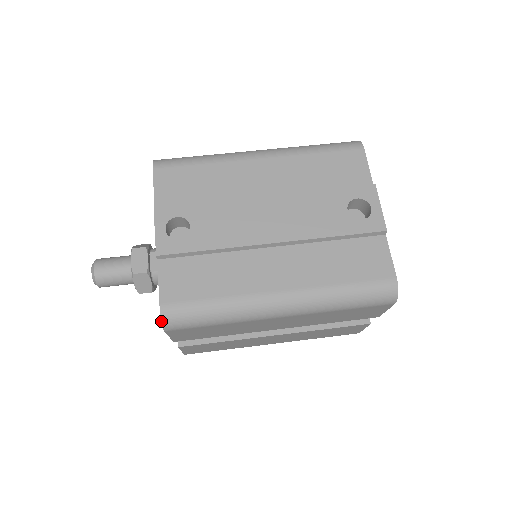
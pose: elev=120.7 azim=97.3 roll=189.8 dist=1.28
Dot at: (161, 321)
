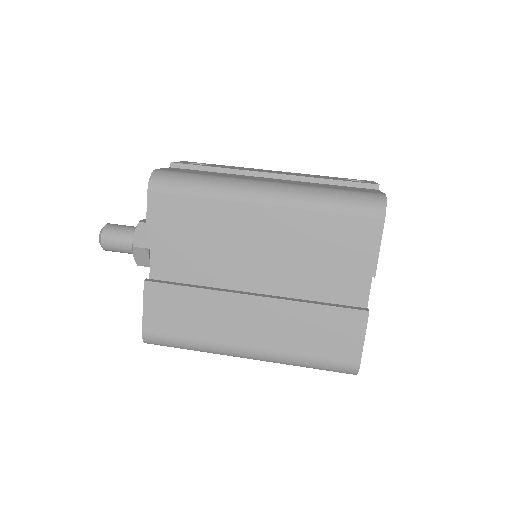
Dot at: (150, 176)
